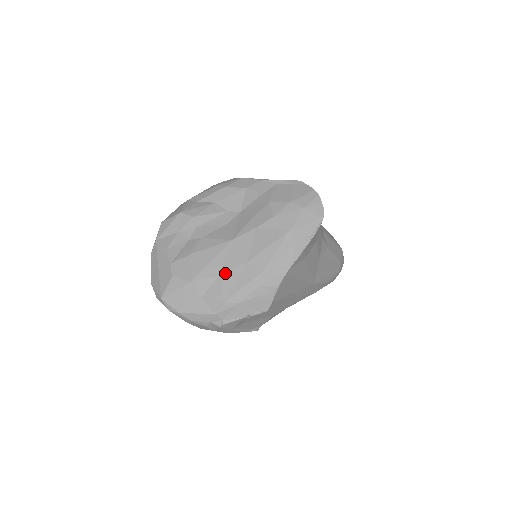
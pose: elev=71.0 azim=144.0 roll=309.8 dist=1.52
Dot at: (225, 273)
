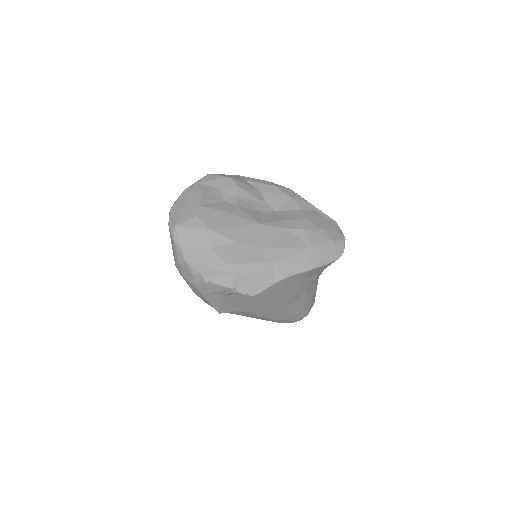
Dot at: (241, 243)
